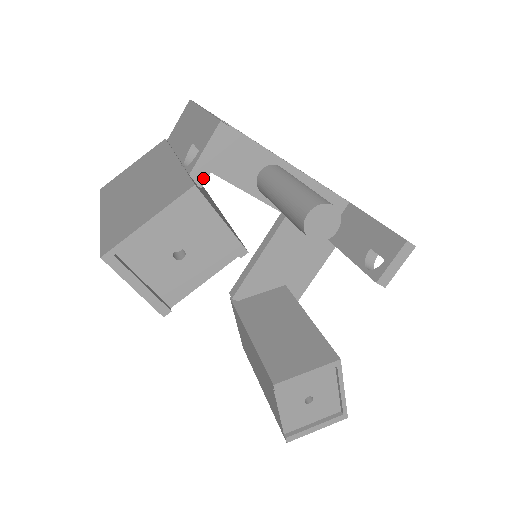
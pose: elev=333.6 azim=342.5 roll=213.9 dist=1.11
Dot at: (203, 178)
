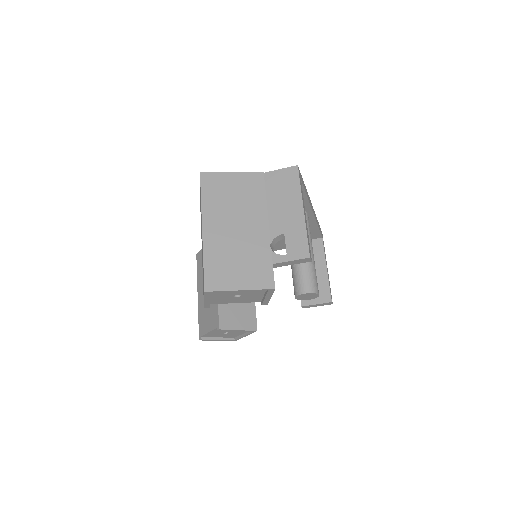
Dot at: (277, 266)
